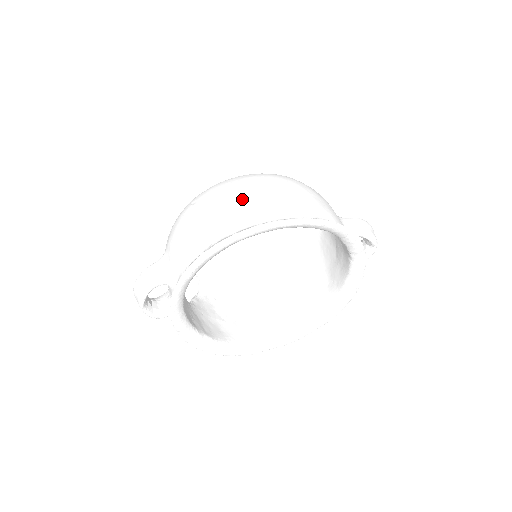
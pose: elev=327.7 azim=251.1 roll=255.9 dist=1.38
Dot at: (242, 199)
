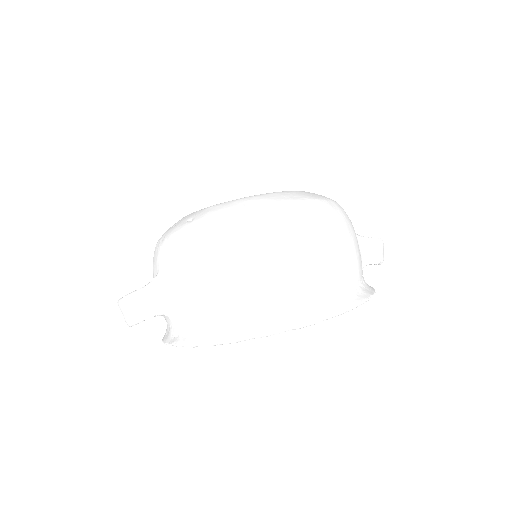
Dot at: (277, 272)
